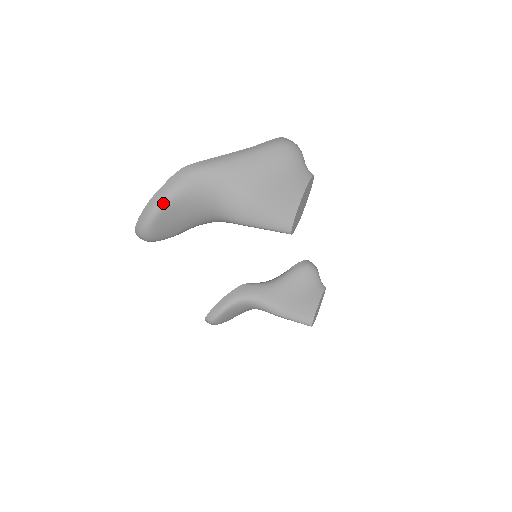
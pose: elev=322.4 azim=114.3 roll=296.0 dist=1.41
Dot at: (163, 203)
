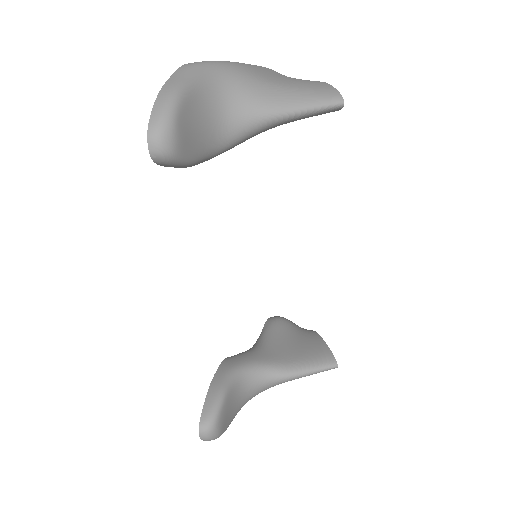
Dot at: (183, 88)
